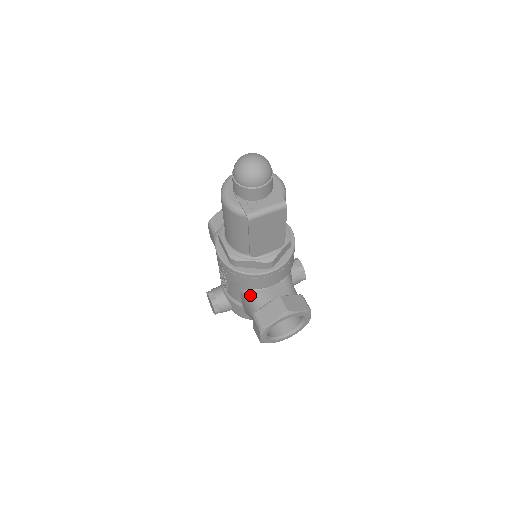
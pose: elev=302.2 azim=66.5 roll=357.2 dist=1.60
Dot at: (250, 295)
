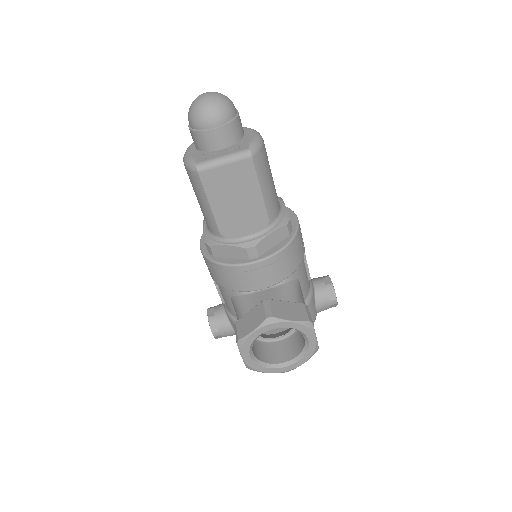
Dot at: (237, 301)
